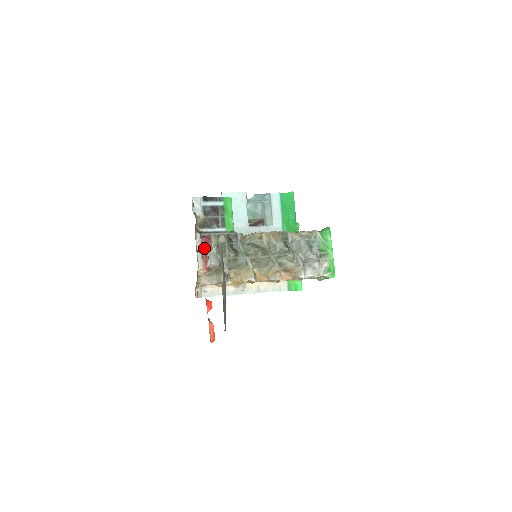
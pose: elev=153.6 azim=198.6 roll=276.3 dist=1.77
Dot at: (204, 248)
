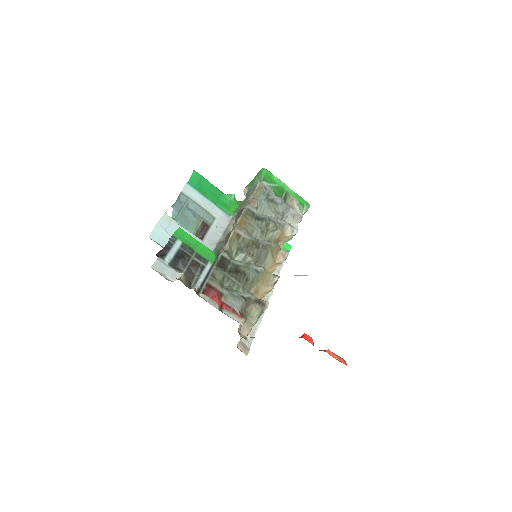
Dot at: (217, 302)
